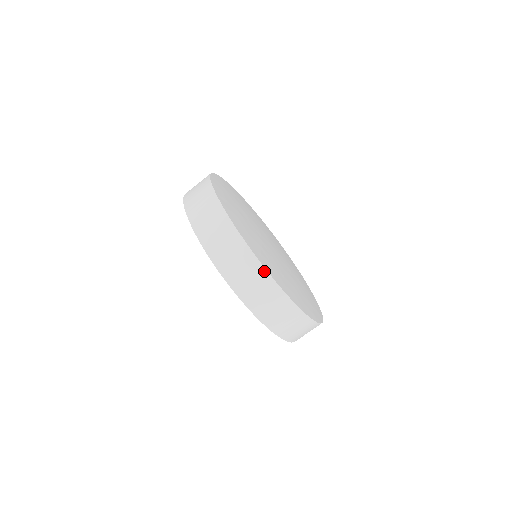
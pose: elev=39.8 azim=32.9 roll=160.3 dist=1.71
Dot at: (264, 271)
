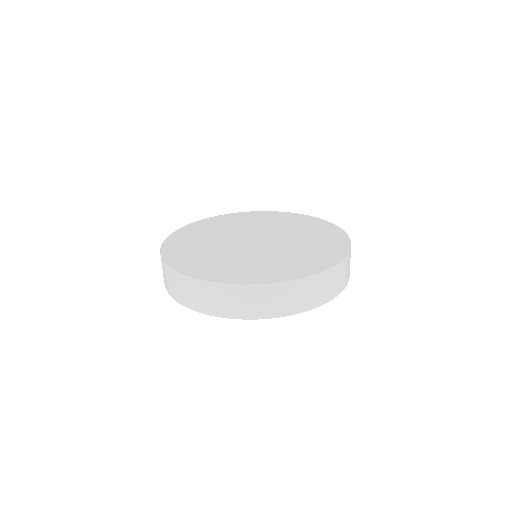
Dot at: (196, 281)
